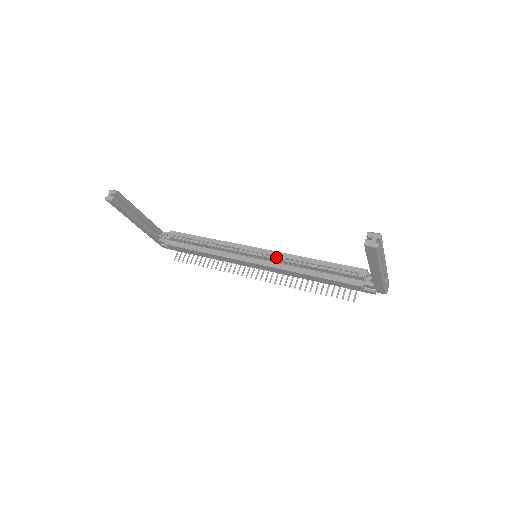
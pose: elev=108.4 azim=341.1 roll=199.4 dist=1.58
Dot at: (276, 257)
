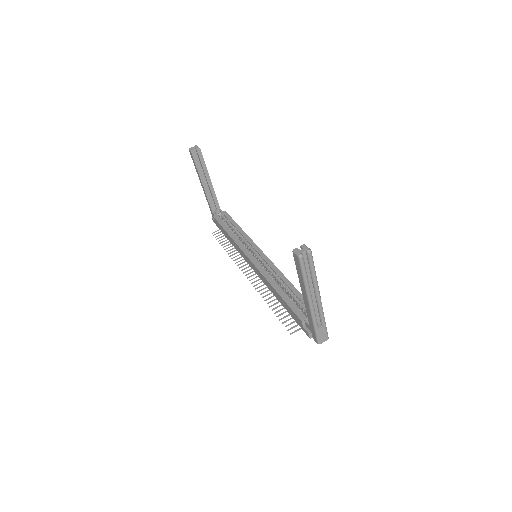
Dot at: (268, 265)
